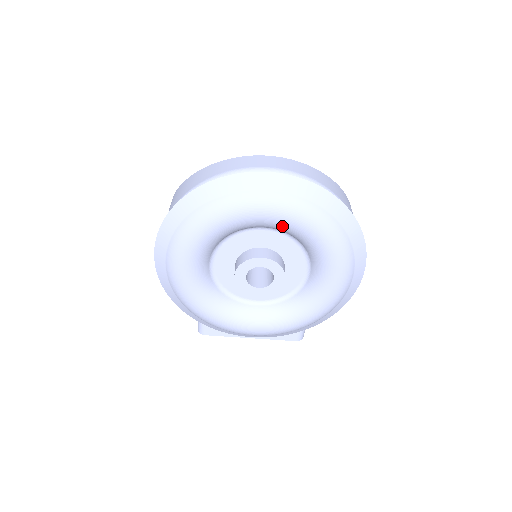
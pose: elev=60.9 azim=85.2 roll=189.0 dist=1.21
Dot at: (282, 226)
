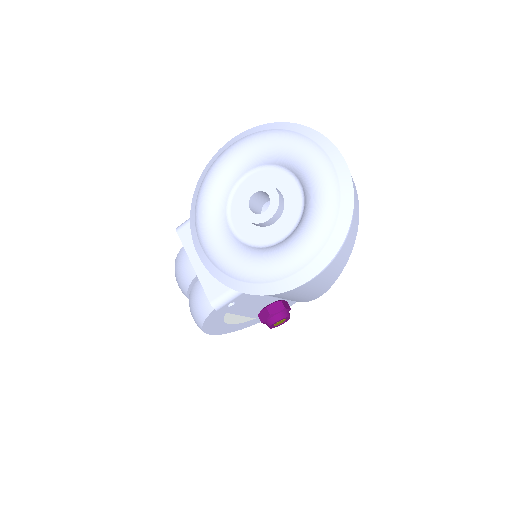
Dot at: (309, 182)
